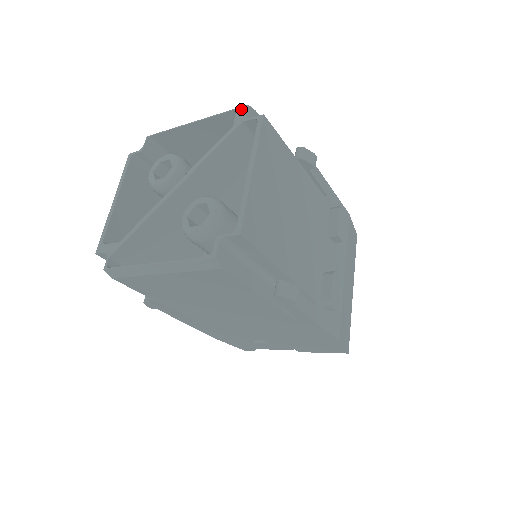
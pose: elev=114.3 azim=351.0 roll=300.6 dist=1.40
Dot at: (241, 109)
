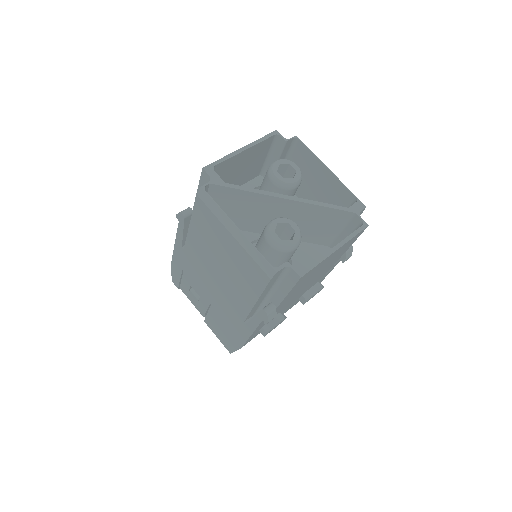
Dot at: (361, 204)
